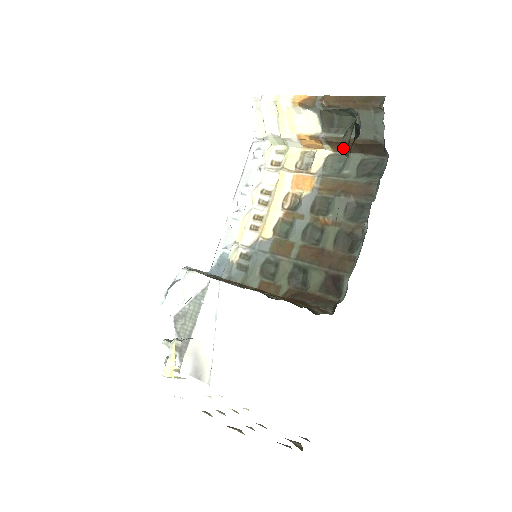
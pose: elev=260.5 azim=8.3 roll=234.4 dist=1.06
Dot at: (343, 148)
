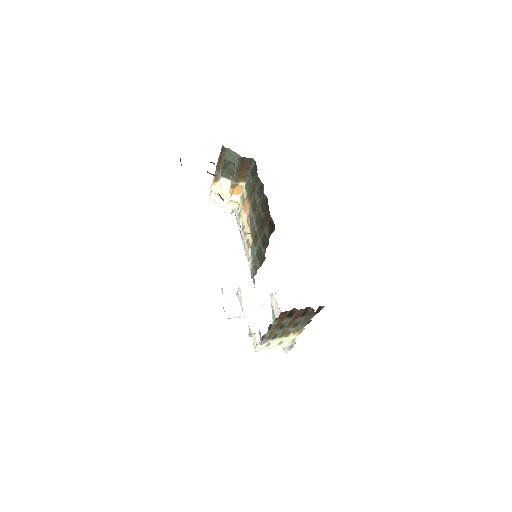
Dot at: occluded
